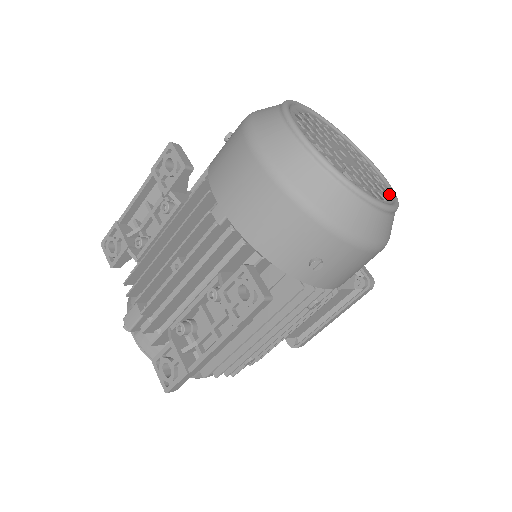
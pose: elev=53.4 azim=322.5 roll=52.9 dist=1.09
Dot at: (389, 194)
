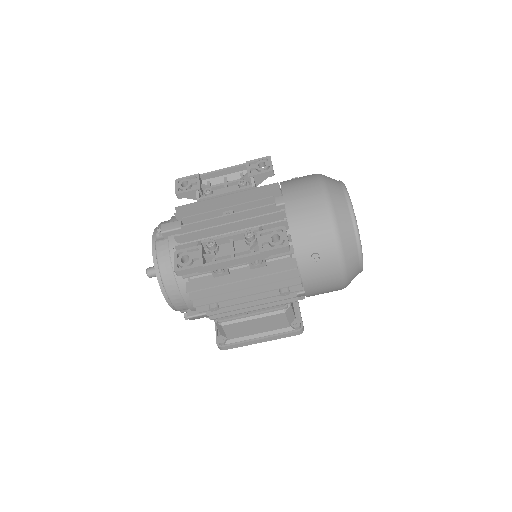
Dot at: occluded
